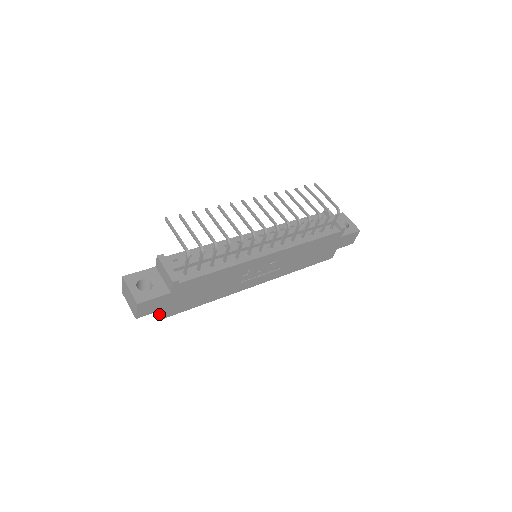
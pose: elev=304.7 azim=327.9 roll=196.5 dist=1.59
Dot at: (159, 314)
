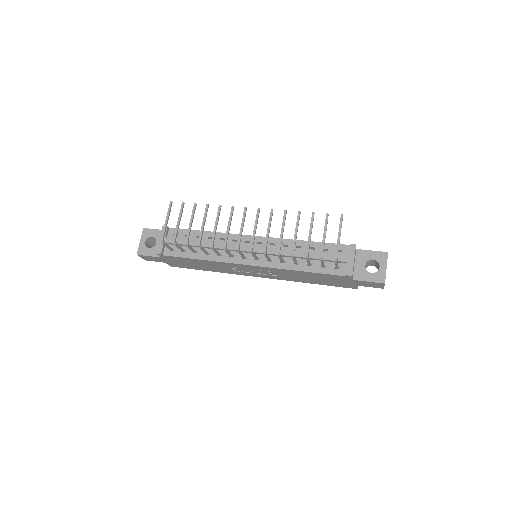
Dot at: occluded
